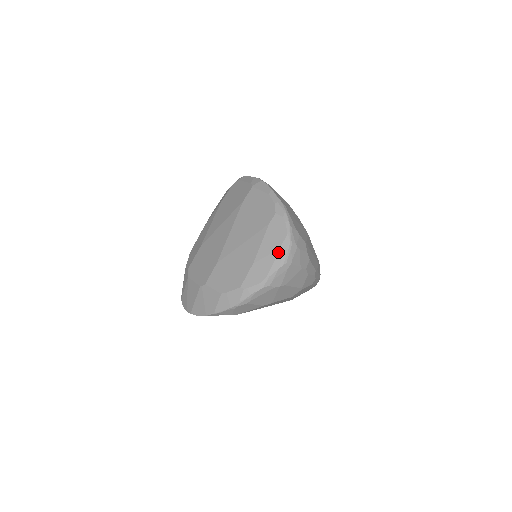
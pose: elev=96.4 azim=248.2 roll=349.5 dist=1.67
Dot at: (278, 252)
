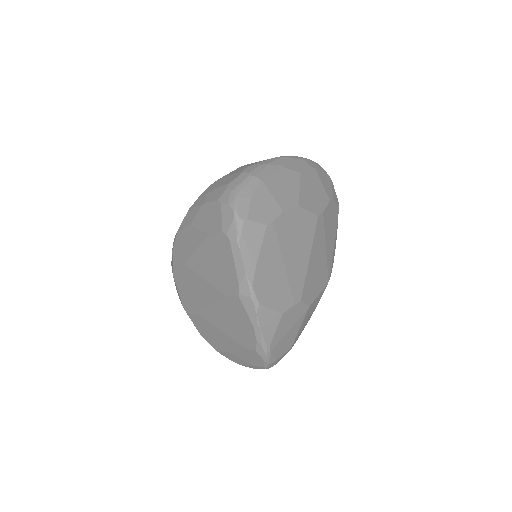
Dot at: (252, 366)
